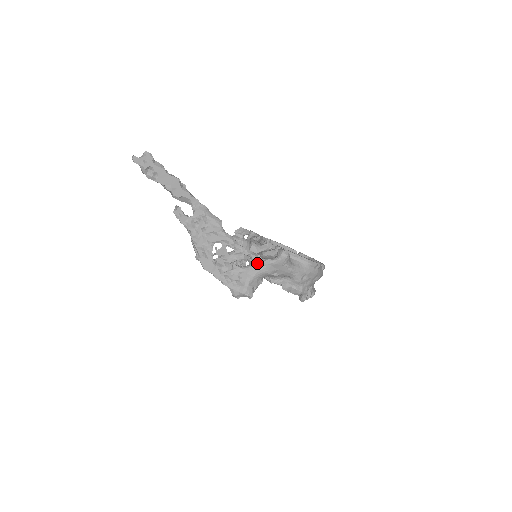
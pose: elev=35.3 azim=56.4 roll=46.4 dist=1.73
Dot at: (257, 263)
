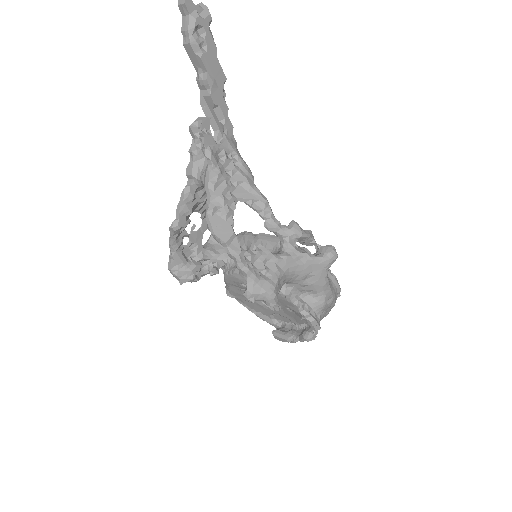
Dot at: (294, 253)
